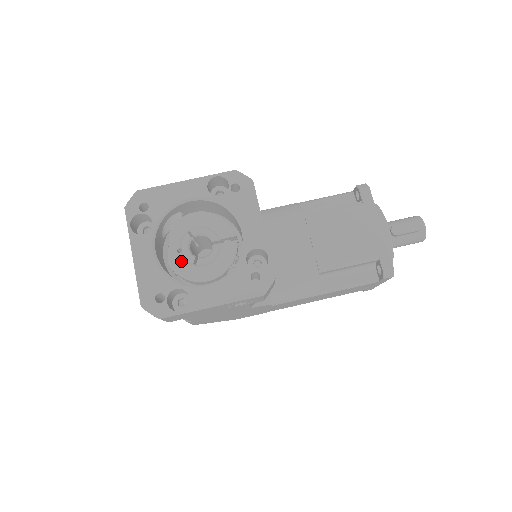
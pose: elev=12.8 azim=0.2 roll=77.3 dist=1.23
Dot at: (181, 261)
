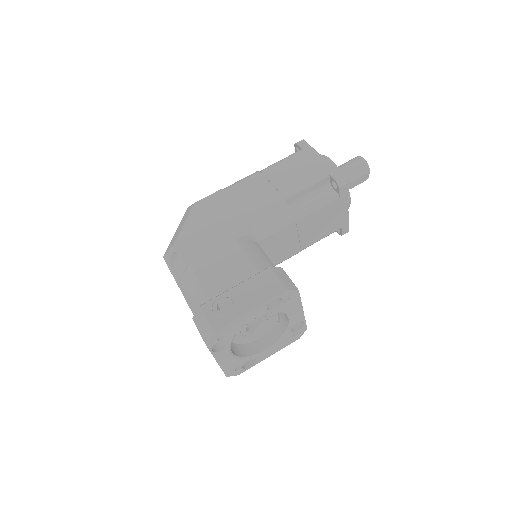
Dot at: (242, 339)
